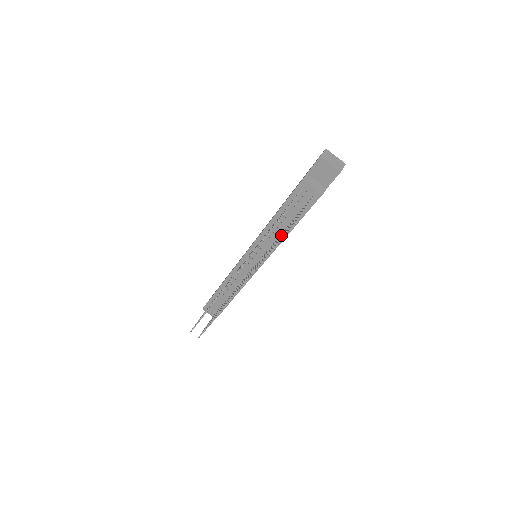
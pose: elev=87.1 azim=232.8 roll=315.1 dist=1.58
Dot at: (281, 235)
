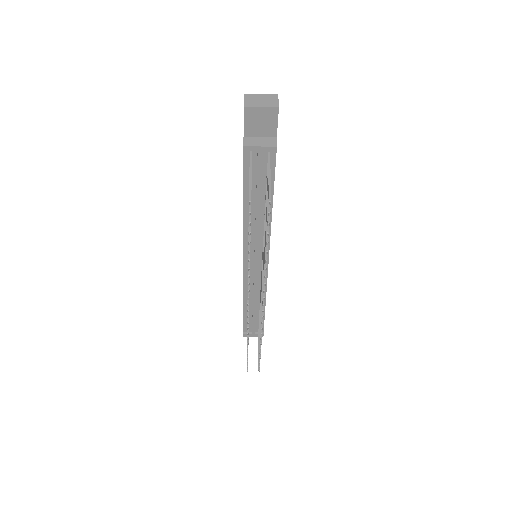
Dot at: occluded
